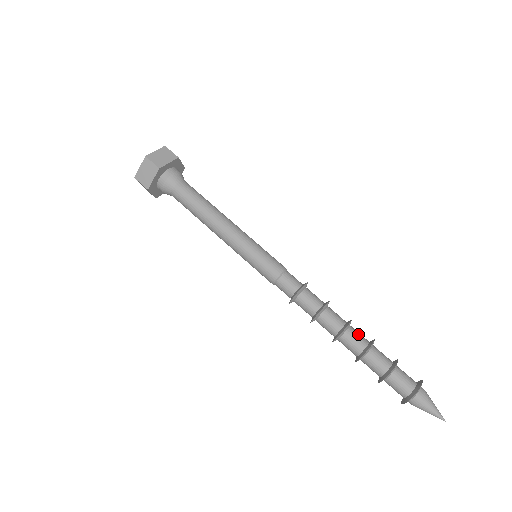
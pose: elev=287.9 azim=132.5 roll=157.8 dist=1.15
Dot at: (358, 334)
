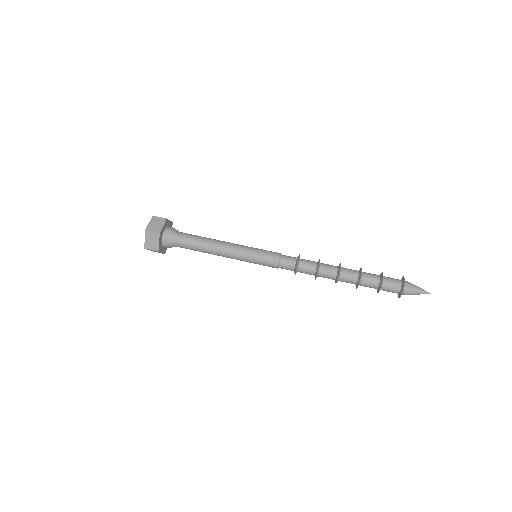
Dot at: (349, 270)
